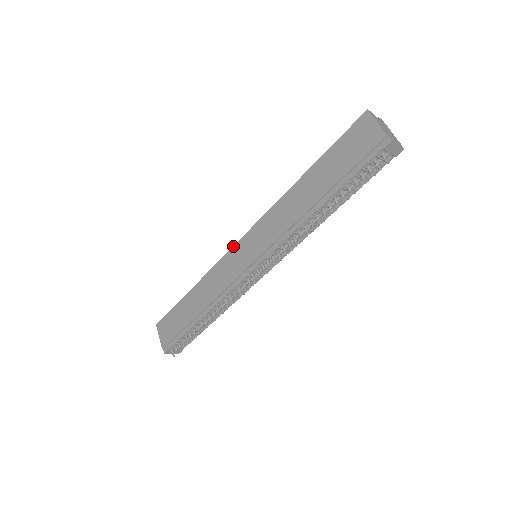
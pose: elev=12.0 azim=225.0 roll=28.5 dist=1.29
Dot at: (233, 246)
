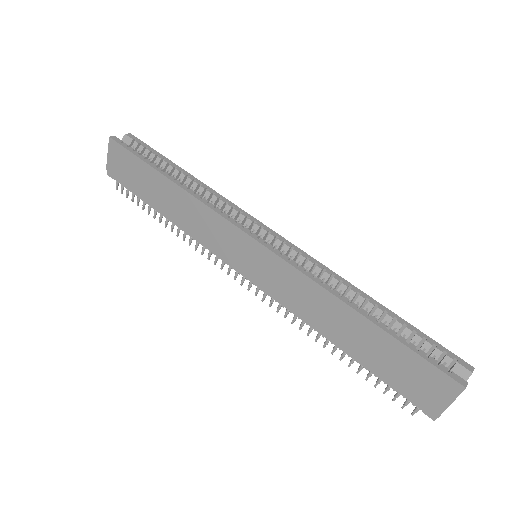
Dot at: (241, 230)
